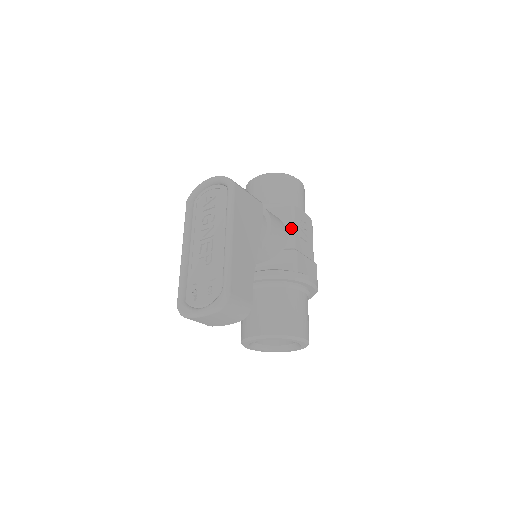
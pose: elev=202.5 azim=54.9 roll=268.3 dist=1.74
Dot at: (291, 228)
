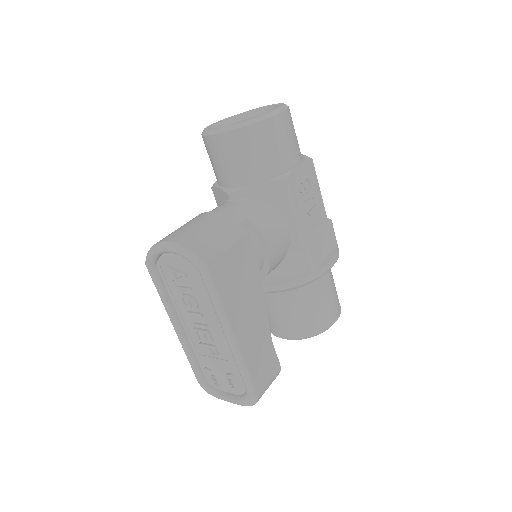
Dot at: (291, 216)
